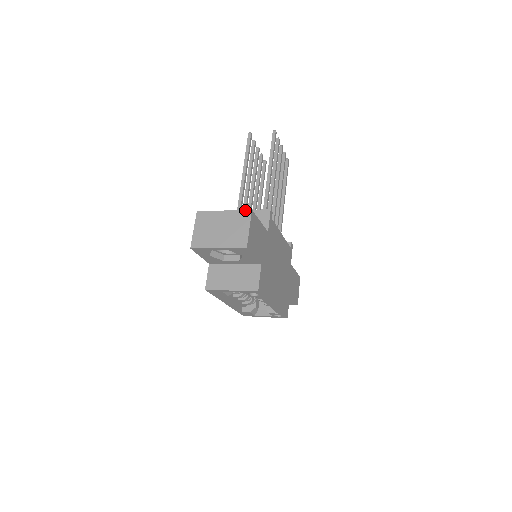
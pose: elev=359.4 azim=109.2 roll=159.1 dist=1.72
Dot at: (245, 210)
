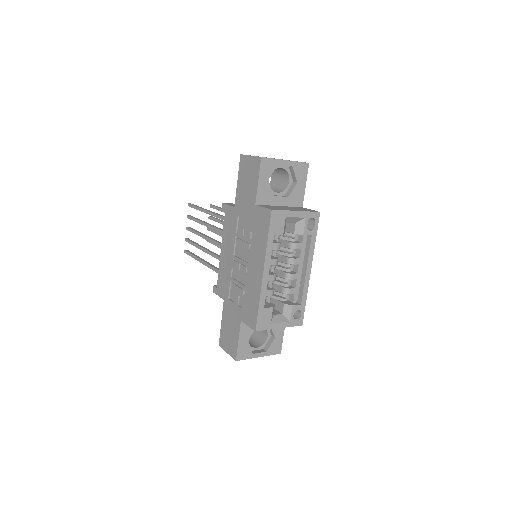
Dot at: (282, 159)
